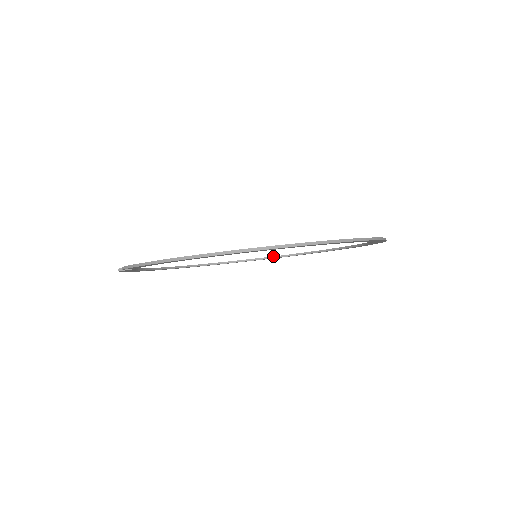
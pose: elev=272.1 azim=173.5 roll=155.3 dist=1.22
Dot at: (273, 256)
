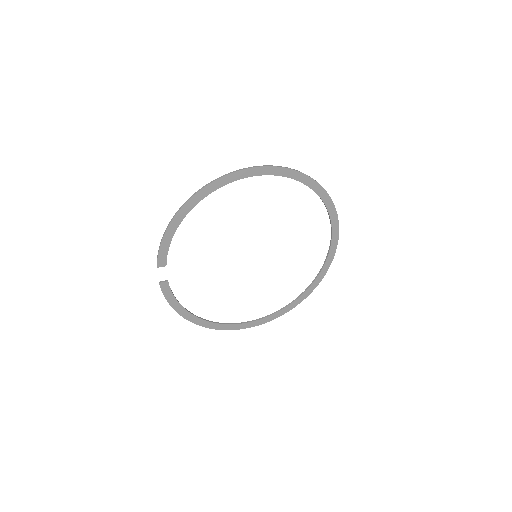
Dot at: (296, 298)
